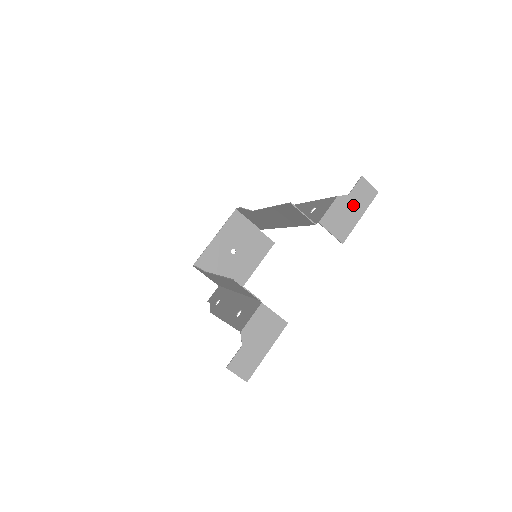
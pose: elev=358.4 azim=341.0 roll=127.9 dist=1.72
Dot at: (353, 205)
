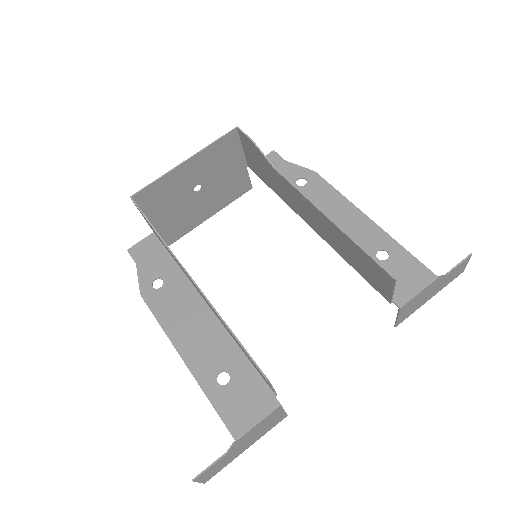
Dot at: (438, 286)
